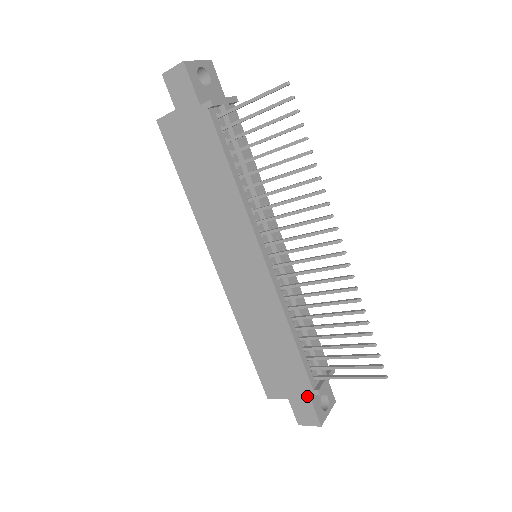
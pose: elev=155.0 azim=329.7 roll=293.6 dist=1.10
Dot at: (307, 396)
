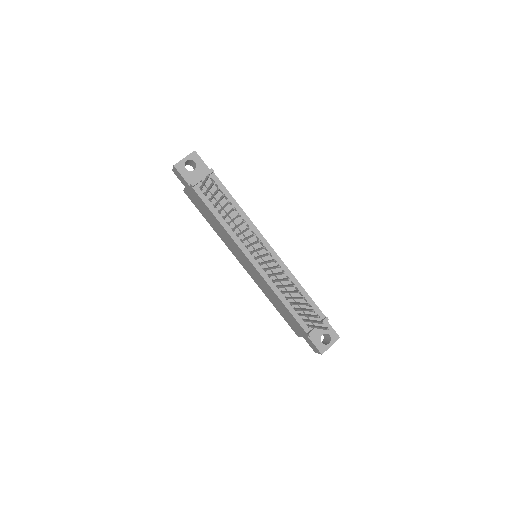
Dot at: (307, 337)
